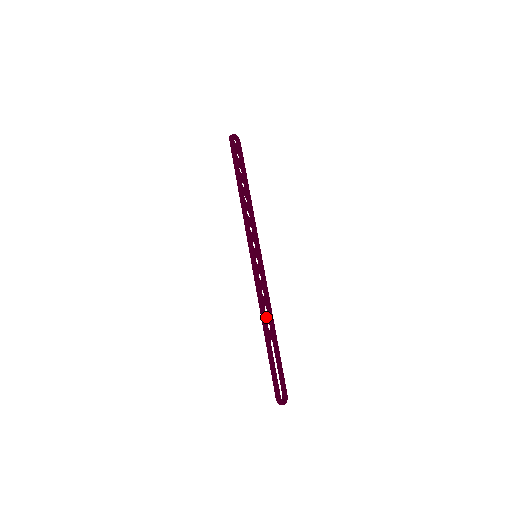
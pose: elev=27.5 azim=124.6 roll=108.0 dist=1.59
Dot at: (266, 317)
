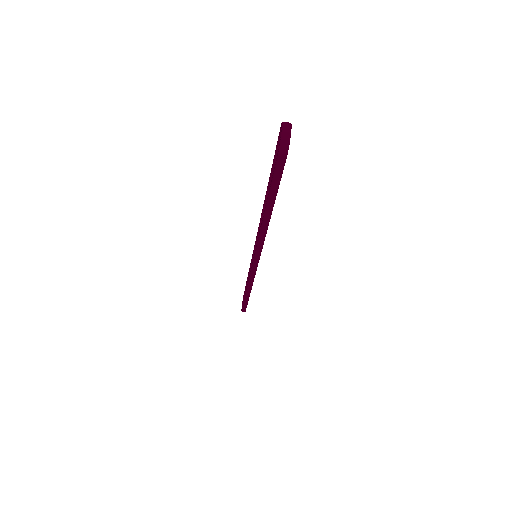
Dot at: occluded
